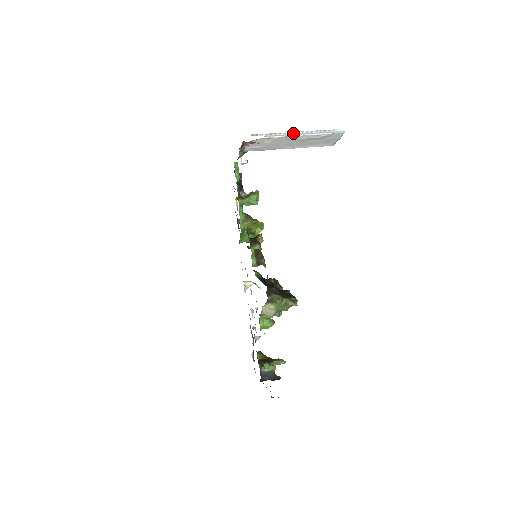
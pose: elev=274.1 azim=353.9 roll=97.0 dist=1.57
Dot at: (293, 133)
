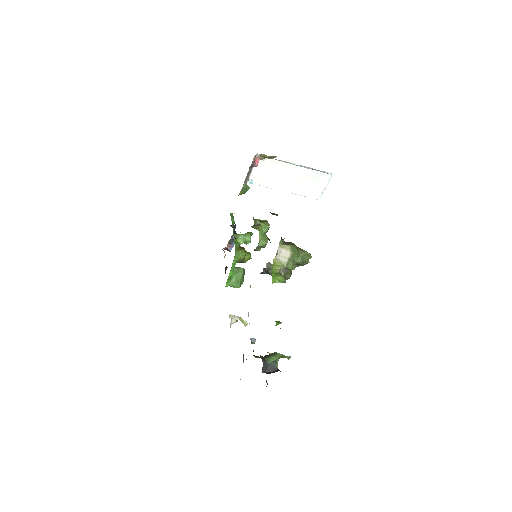
Dot at: (293, 164)
